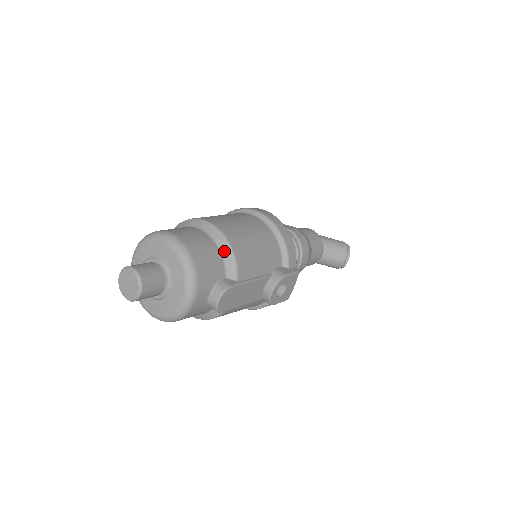
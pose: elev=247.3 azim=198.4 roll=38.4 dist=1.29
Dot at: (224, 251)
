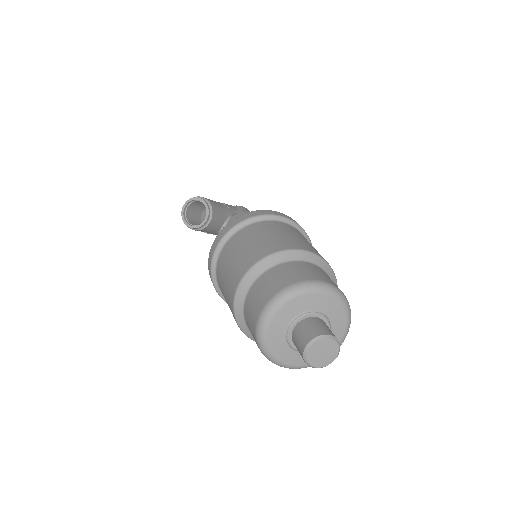
Dot at: occluded
